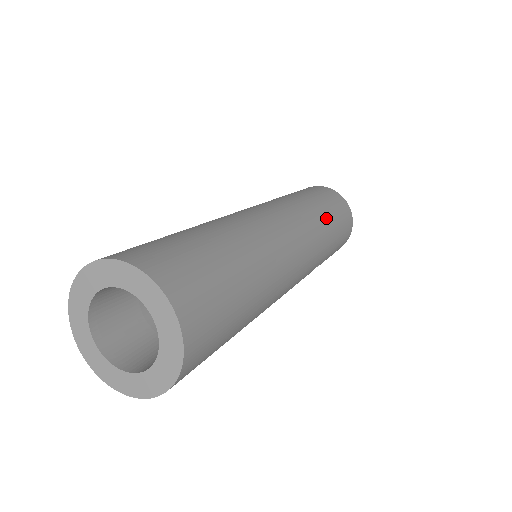
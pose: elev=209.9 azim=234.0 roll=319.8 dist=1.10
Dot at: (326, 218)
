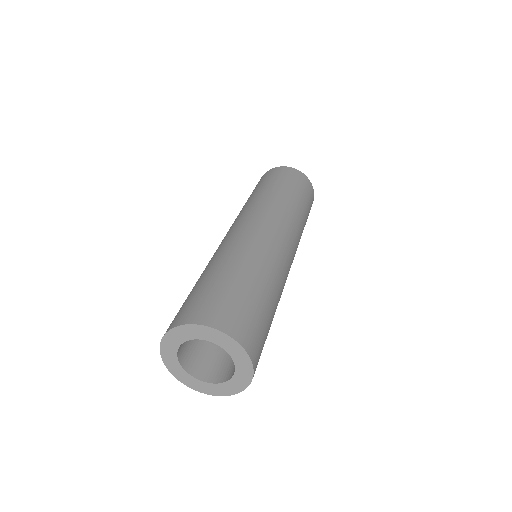
Dot at: (303, 216)
